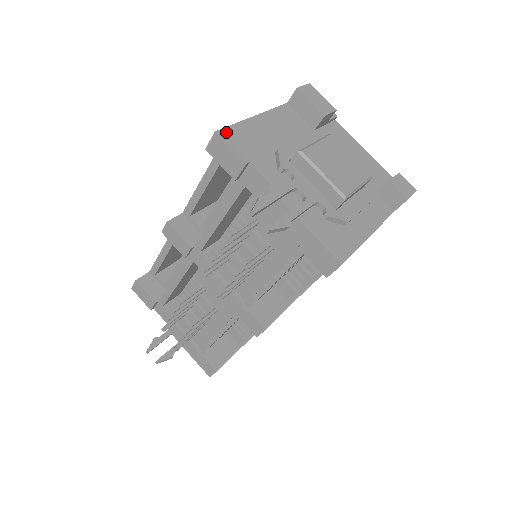
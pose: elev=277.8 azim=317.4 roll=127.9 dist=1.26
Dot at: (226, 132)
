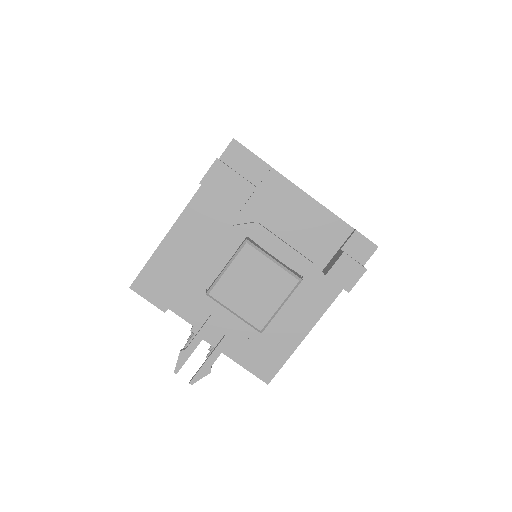
Dot at: (139, 282)
